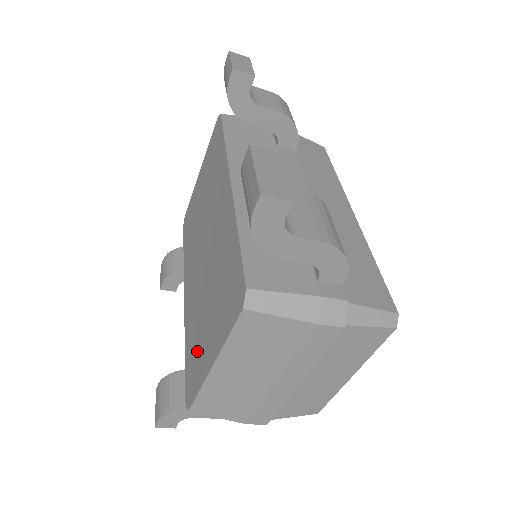
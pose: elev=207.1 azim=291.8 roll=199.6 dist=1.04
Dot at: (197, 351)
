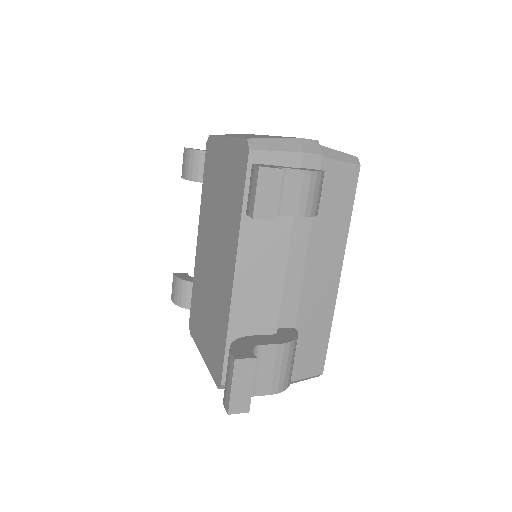
Dot at: (198, 317)
